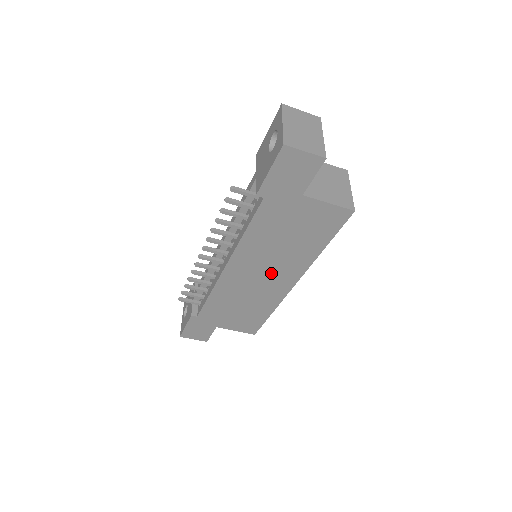
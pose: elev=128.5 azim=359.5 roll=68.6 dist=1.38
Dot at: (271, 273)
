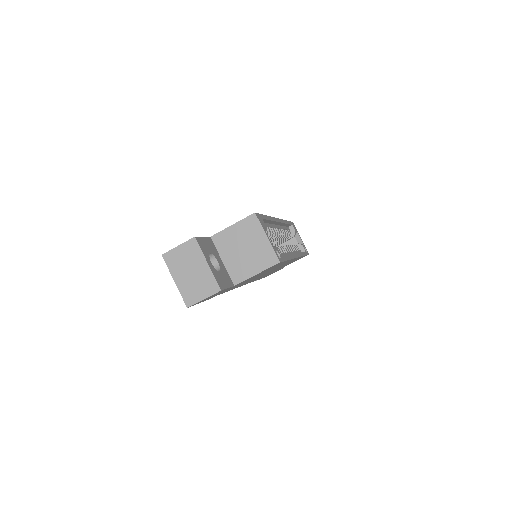
Dot at: (273, 269)
